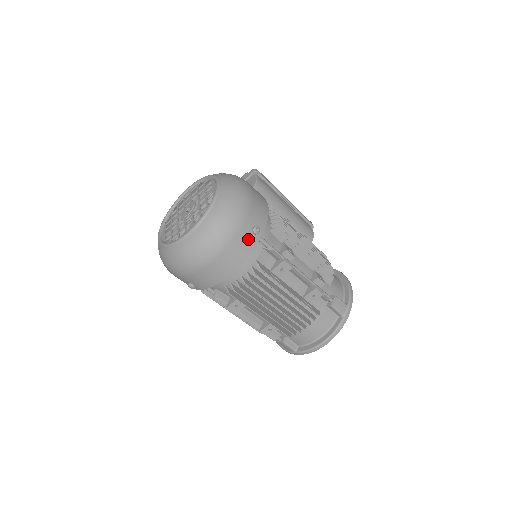
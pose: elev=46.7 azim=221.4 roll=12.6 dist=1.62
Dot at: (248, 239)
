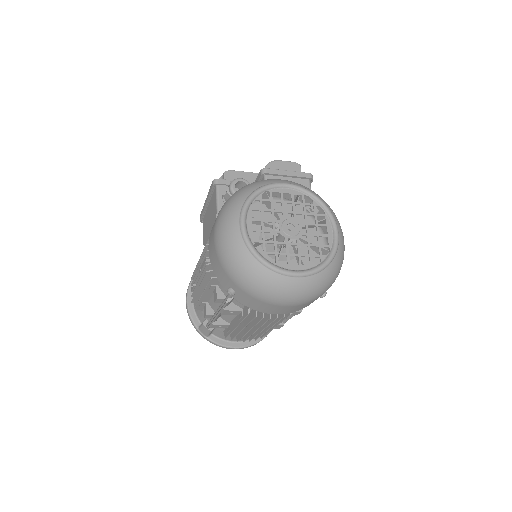
Dot at: occluded
